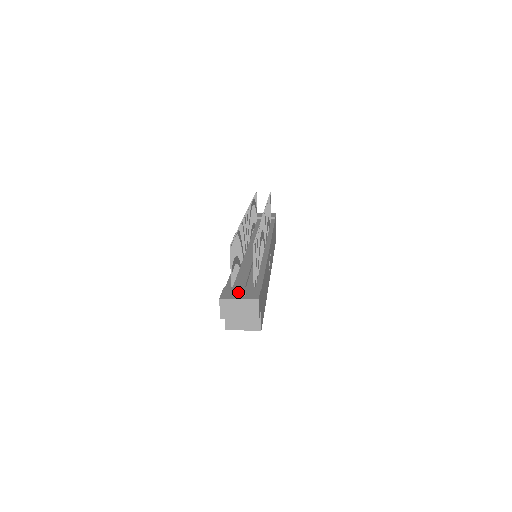
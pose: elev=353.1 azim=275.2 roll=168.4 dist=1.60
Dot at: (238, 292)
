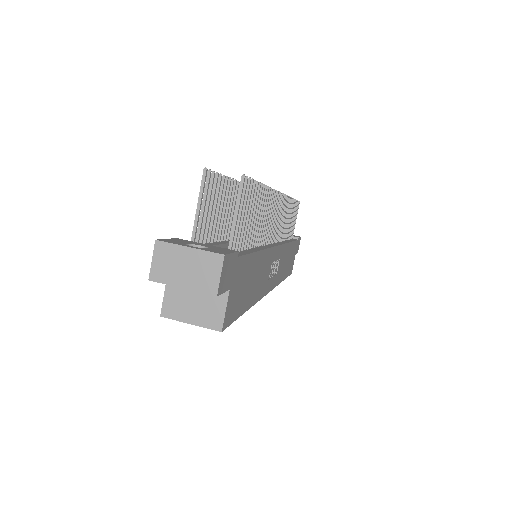
Dot at: (195, 245)
